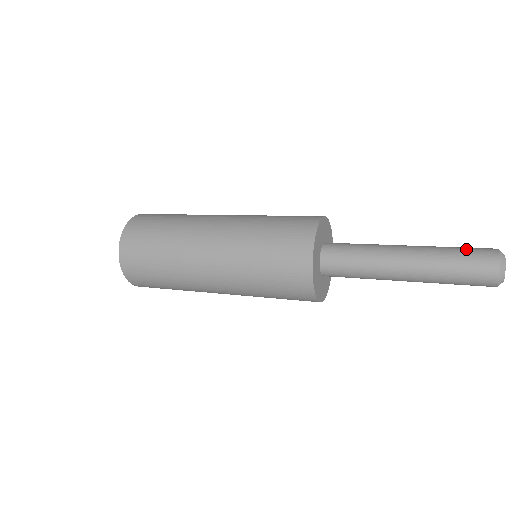
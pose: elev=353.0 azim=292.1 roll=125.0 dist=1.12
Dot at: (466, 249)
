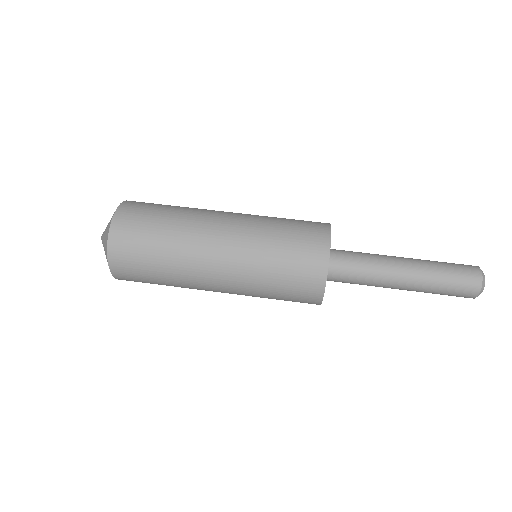
Dot at: (455, 284)
